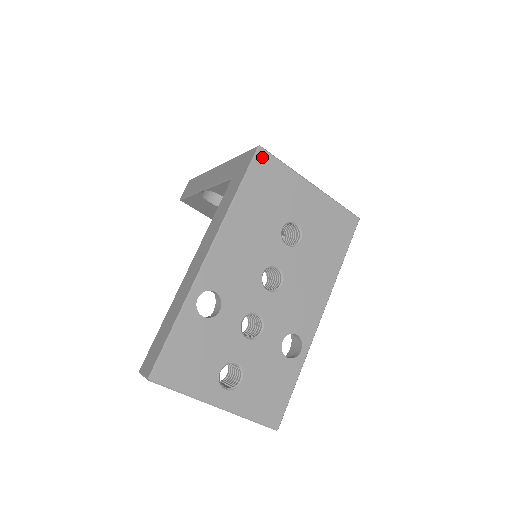
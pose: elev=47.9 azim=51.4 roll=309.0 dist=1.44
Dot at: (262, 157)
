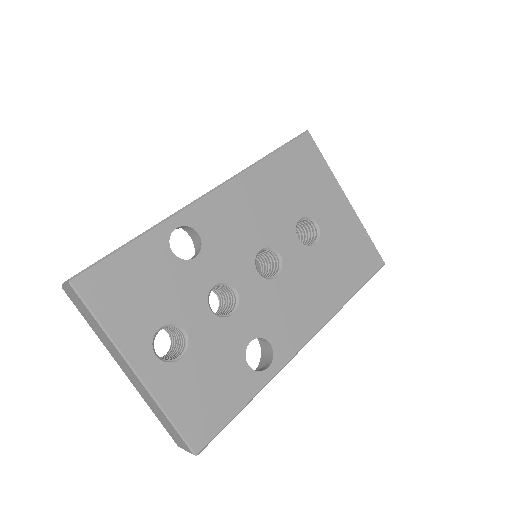
Dot at: (306, 141)
